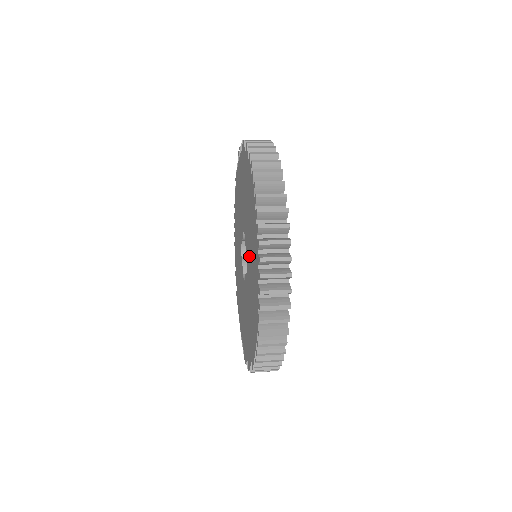
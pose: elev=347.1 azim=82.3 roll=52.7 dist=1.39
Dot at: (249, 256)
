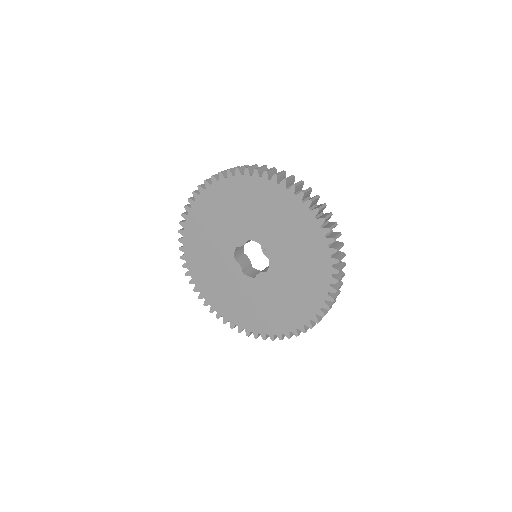
Dot at: (286, 259)
